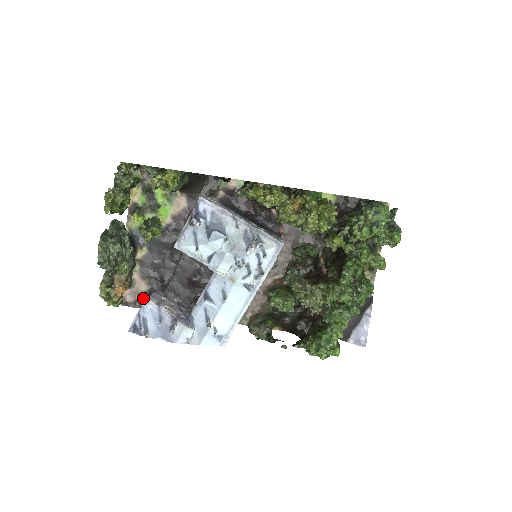
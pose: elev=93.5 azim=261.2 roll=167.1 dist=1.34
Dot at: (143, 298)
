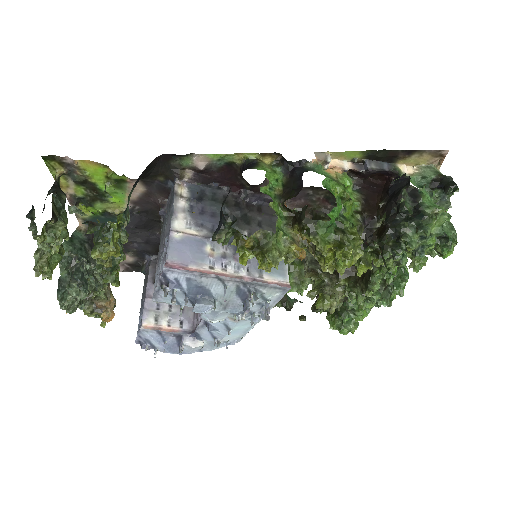
Dot at: (133, 266)
